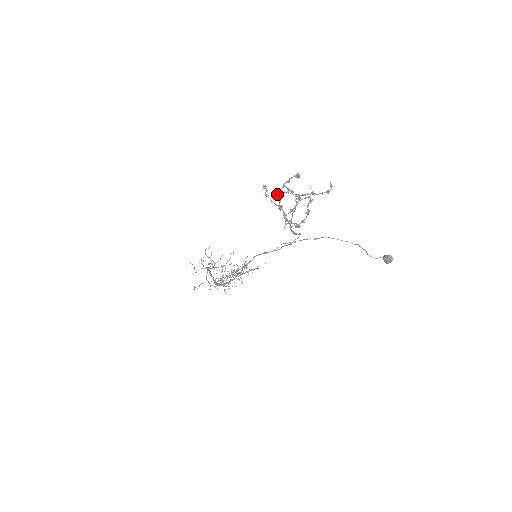
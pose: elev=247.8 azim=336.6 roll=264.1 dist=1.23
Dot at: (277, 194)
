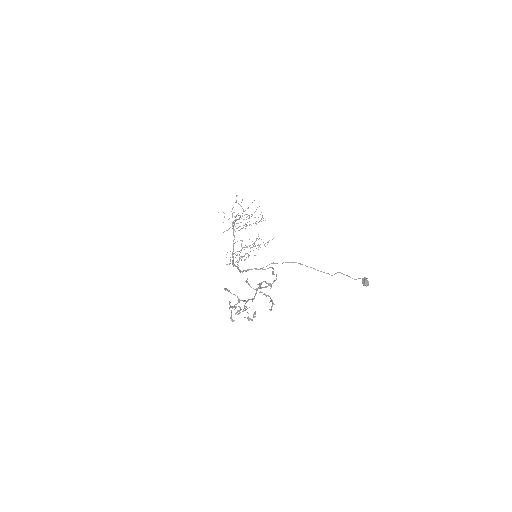
Dot at: (230, 306)
